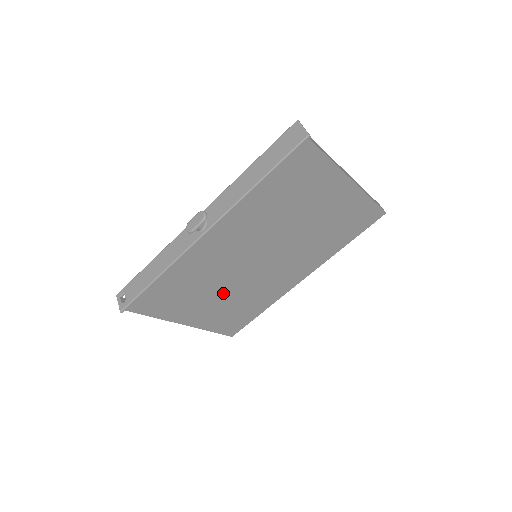
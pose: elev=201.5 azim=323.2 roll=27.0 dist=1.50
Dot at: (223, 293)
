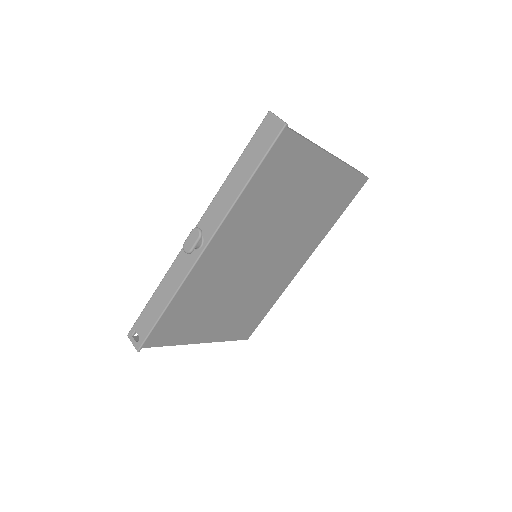
Dot at: (232, 301)
